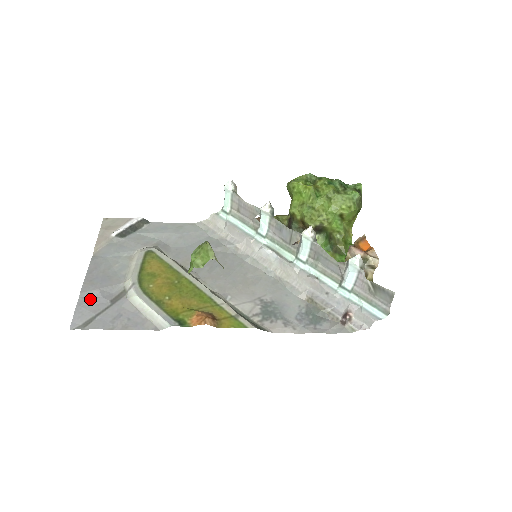
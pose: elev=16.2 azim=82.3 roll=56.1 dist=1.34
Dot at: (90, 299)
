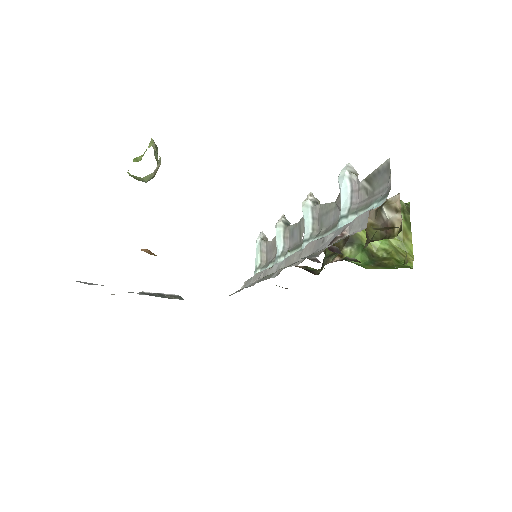
Dot at: occluded
